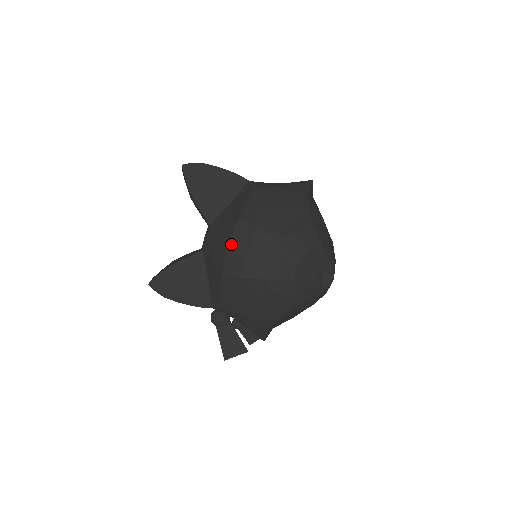
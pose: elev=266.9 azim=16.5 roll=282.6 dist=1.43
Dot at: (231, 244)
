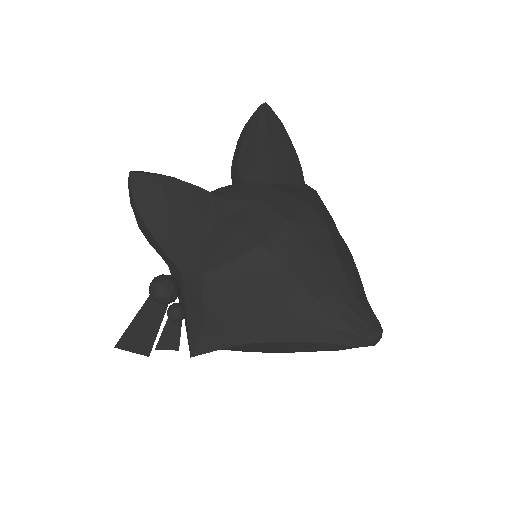
Dot at: (295, 222)
